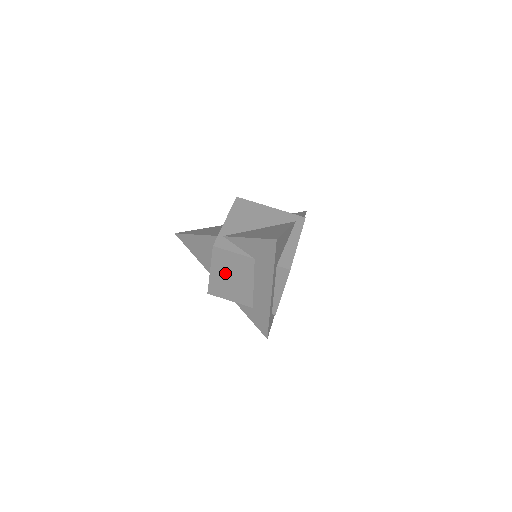
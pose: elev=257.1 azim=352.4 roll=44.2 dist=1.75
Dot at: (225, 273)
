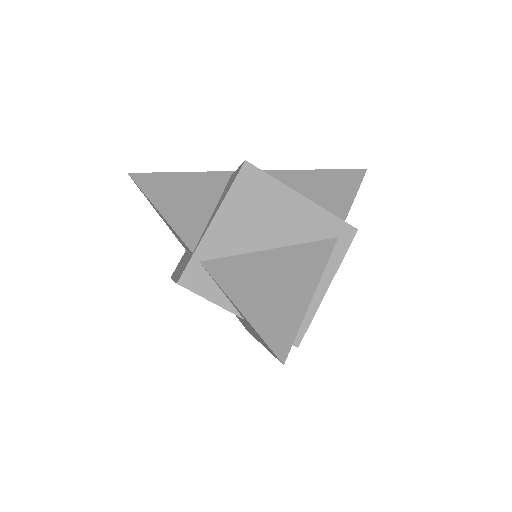
Dot at: occluded
